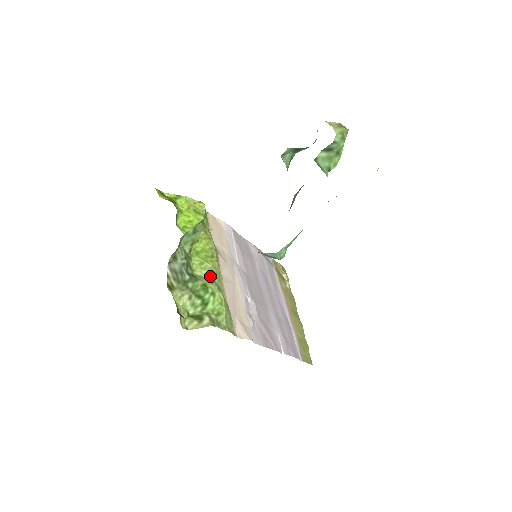
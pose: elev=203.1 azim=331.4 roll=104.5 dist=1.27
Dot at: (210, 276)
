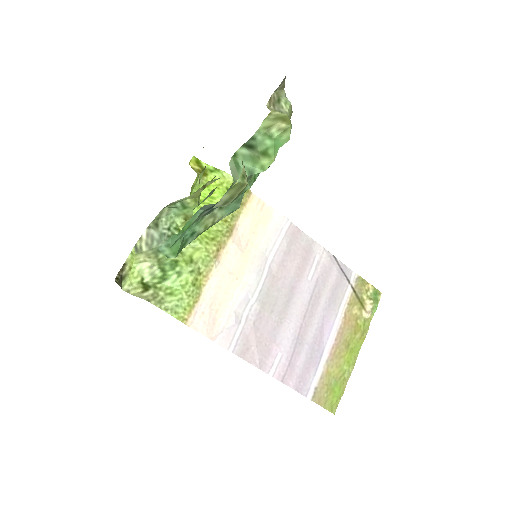
Dot at: (193, 256)
